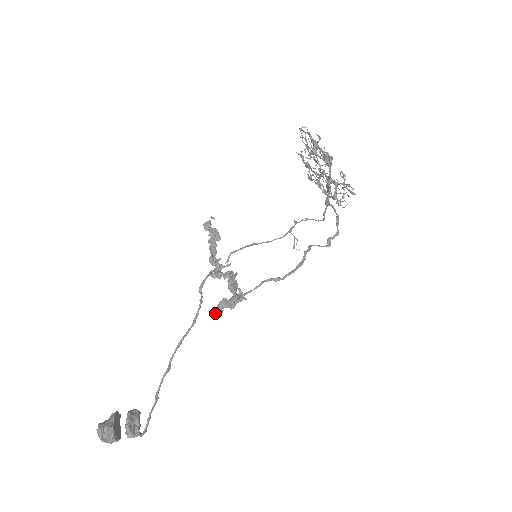
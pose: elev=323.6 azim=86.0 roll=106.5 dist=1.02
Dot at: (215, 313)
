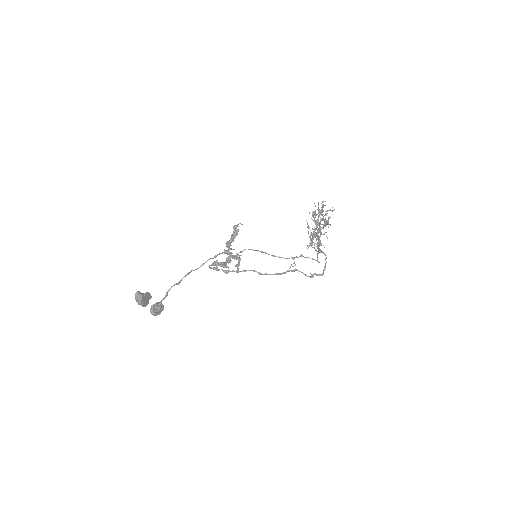
Dot at: (209, 265)
